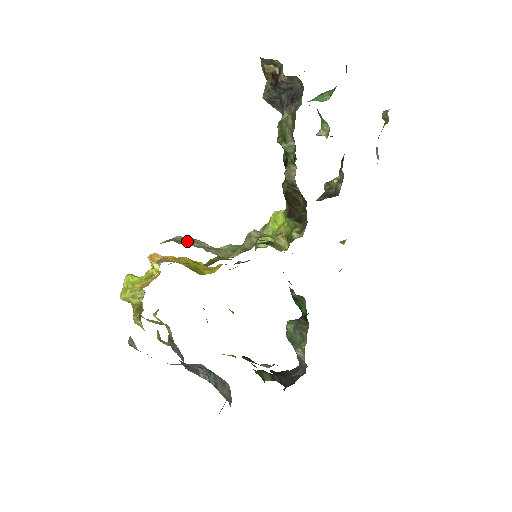
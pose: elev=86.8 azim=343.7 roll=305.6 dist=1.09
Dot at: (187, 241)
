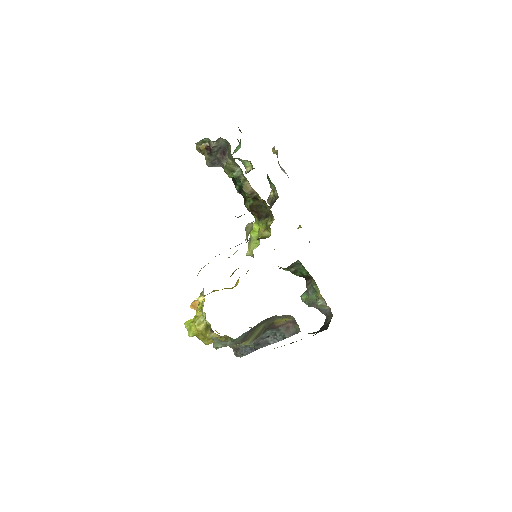
Dot at: occluded
